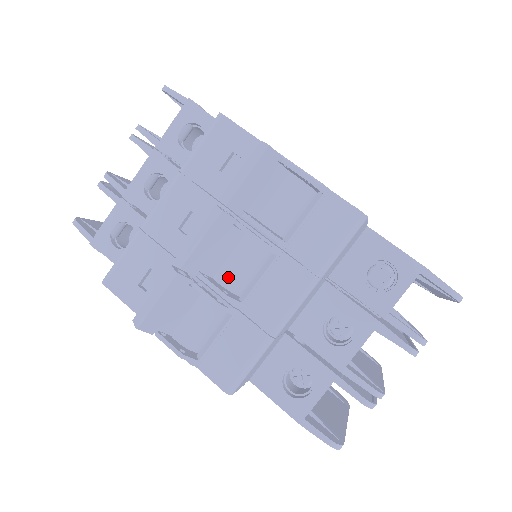
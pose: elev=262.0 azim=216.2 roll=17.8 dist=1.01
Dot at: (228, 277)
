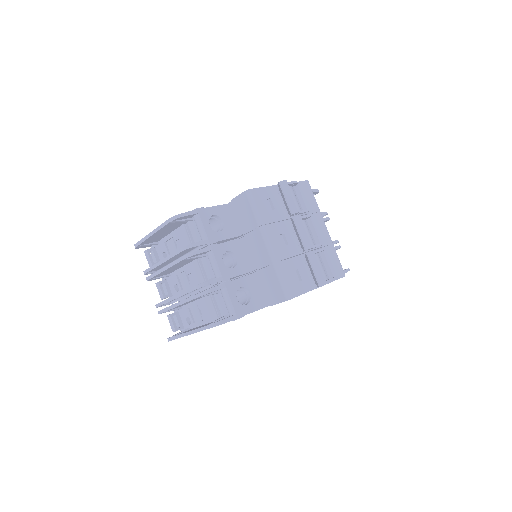
Dot at: (311, 240)
